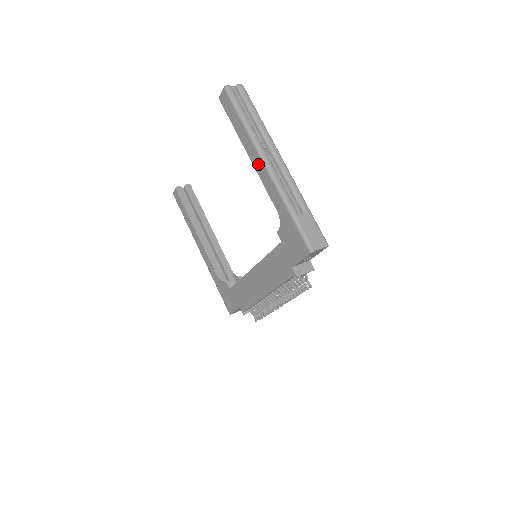
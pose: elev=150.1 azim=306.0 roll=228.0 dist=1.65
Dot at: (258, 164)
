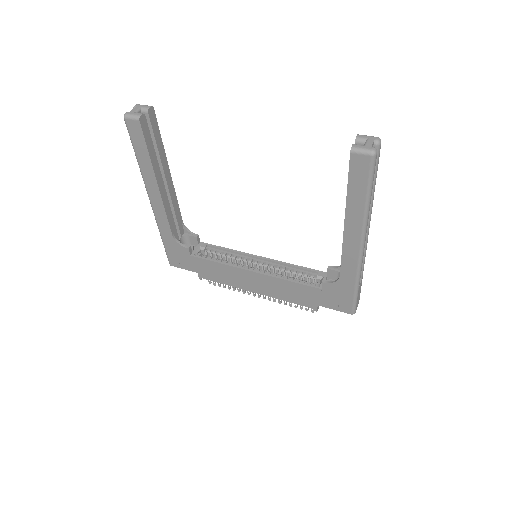
Dot at: (352, 240)
